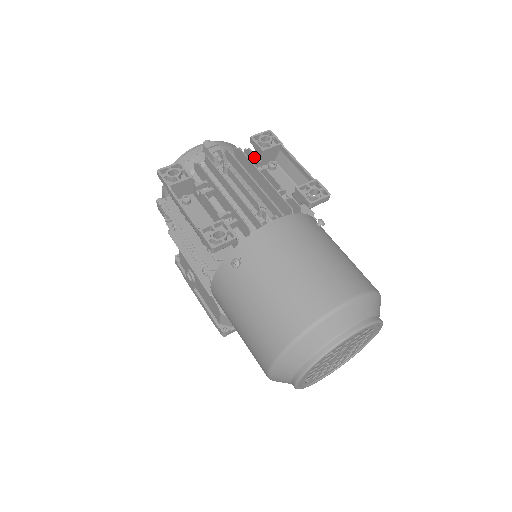
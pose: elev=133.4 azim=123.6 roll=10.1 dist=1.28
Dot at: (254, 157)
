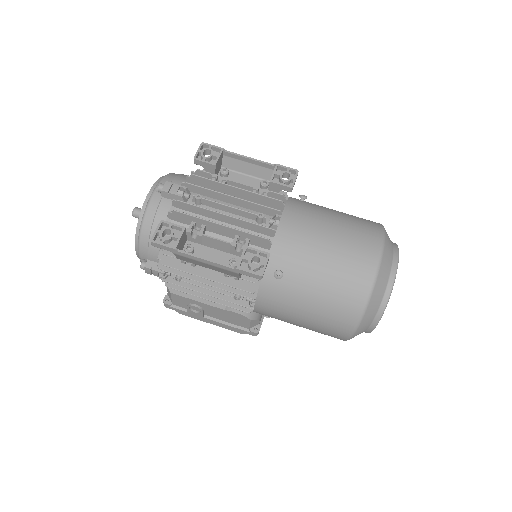
Dot at: (208, 175)
